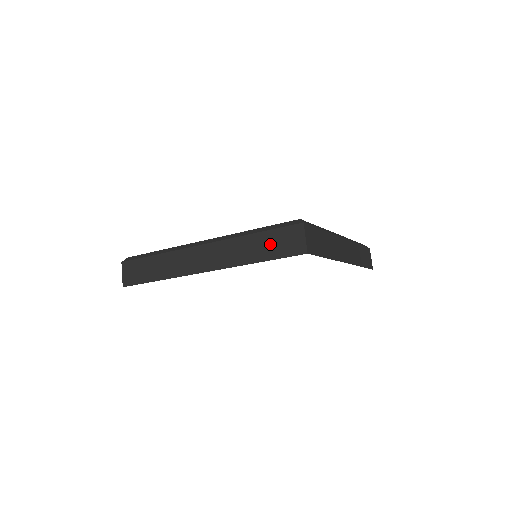
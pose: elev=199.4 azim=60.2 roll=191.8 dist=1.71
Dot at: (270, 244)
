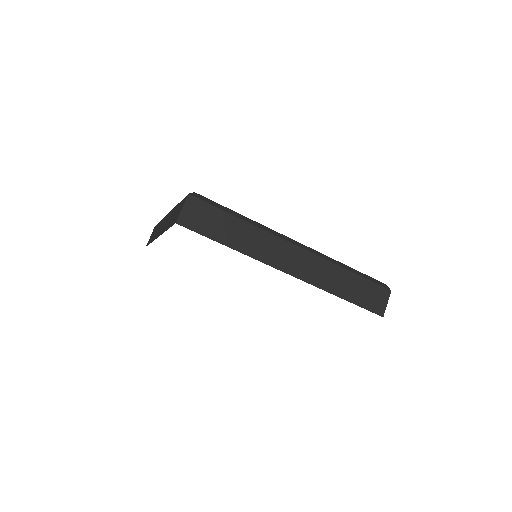
Dot at: (359, 290)
